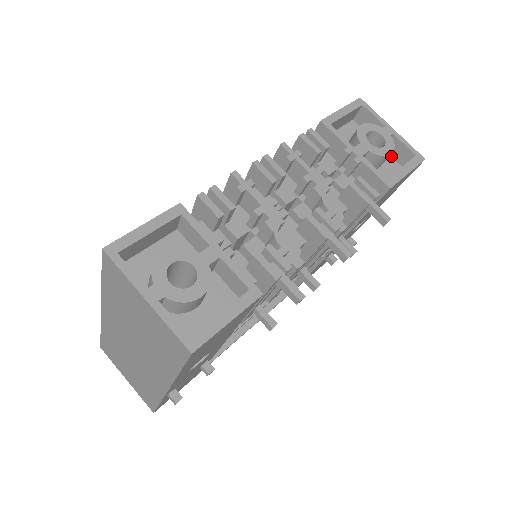
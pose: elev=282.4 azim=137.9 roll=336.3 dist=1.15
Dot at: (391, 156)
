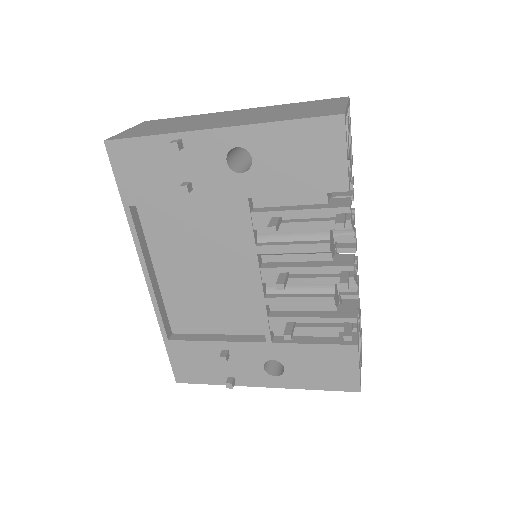
Dot at: occluded
